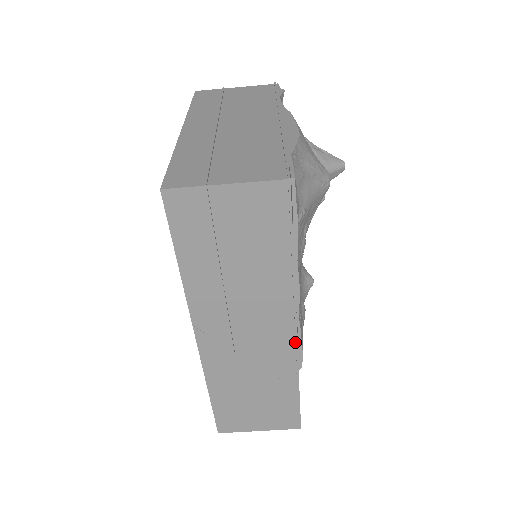
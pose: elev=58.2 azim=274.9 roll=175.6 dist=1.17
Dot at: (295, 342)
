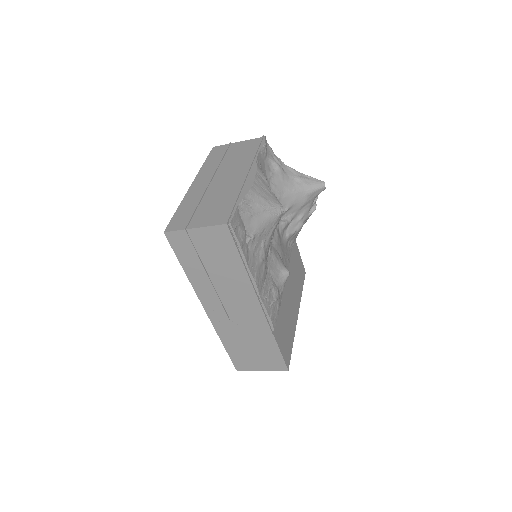
Dot at: (264, 314)
